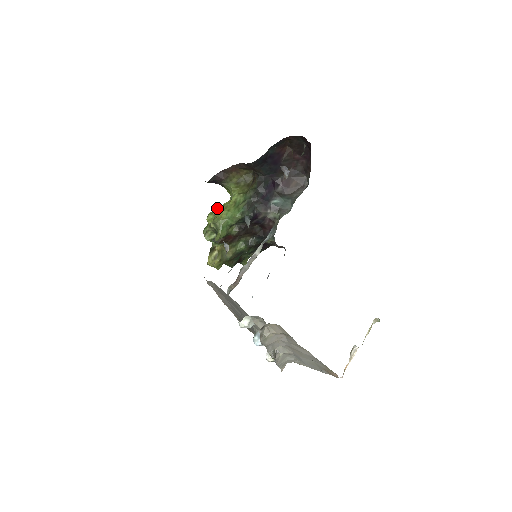
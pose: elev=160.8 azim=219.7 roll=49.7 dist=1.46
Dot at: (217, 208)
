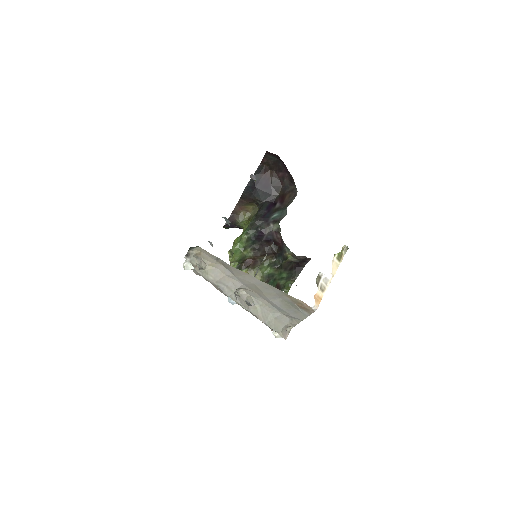
Dot at: occluded
